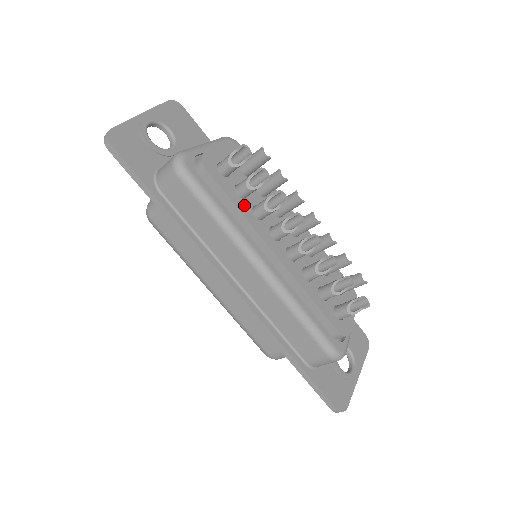
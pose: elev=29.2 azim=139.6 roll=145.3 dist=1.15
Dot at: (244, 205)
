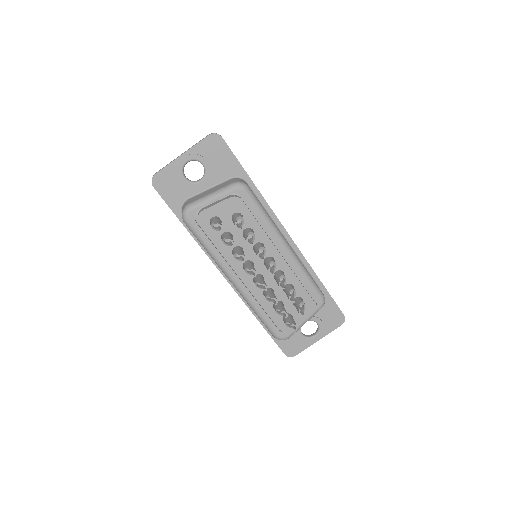
Dot at: (226, 247)
